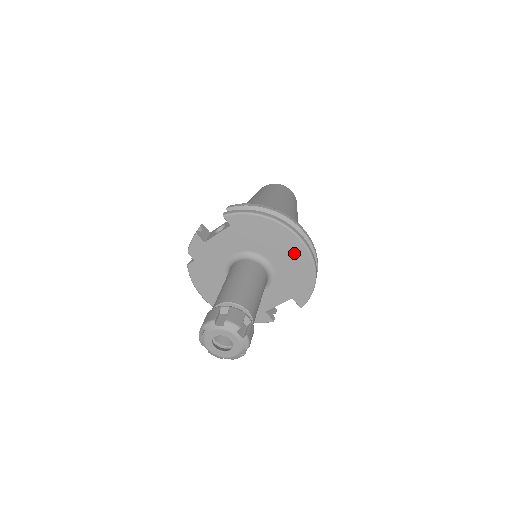
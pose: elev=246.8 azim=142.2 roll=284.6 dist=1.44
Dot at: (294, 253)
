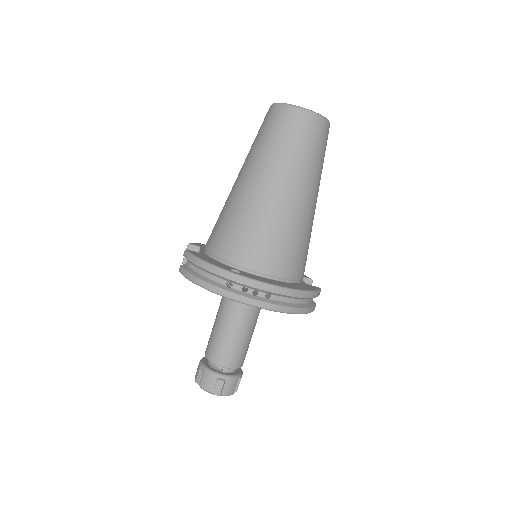
Dot at: occluded
